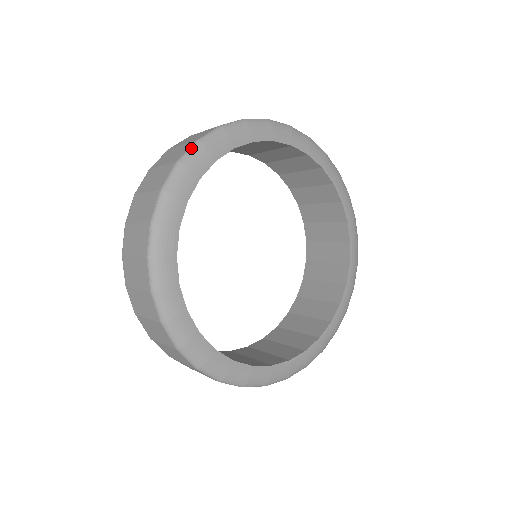
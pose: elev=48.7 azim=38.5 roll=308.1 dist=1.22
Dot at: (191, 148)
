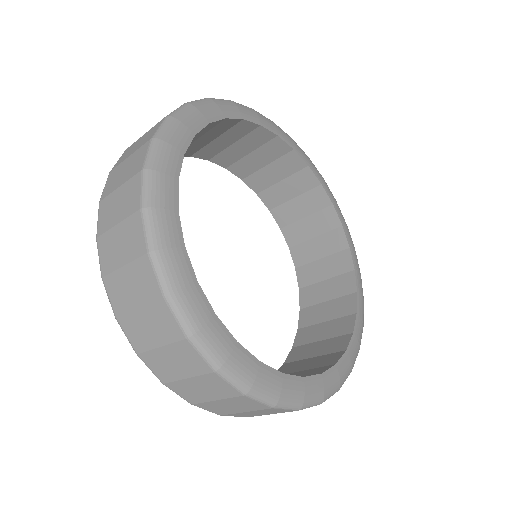
Dot at: (144, 183)
